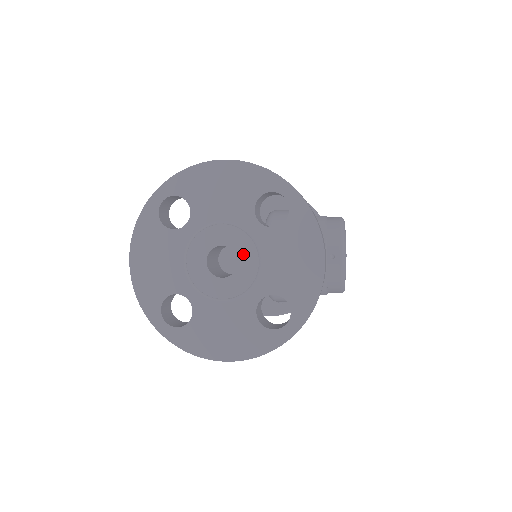
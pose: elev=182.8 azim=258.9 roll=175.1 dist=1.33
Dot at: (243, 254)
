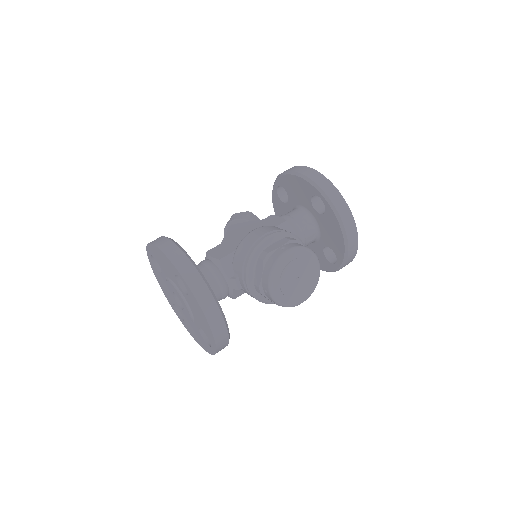
Dot at: (182, 302)
